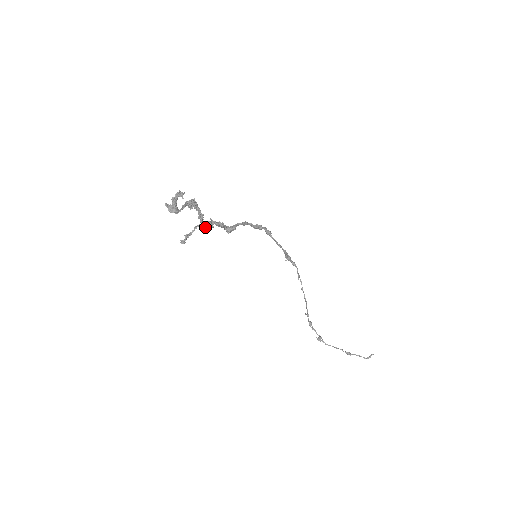
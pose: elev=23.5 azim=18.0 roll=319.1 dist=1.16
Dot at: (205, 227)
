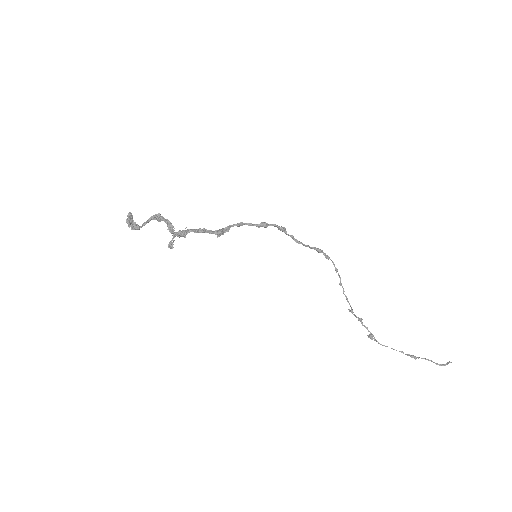
Dot at: (179, 236)
